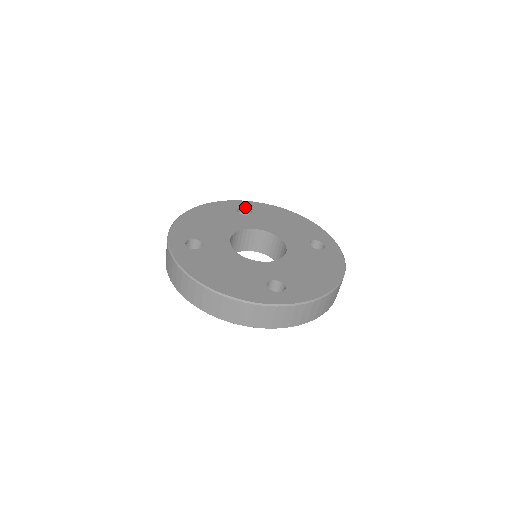
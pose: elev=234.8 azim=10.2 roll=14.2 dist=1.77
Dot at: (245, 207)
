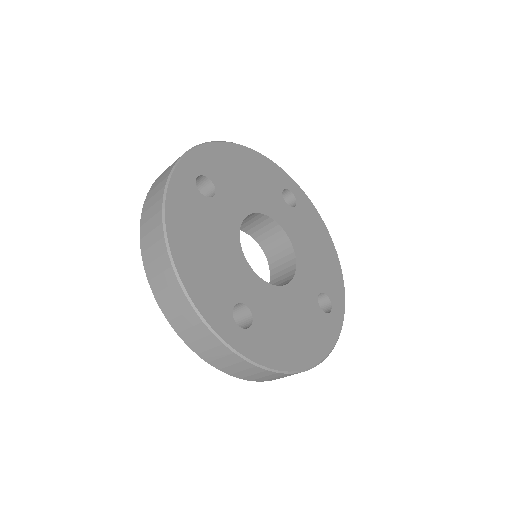
Dot at: (198, 175)
